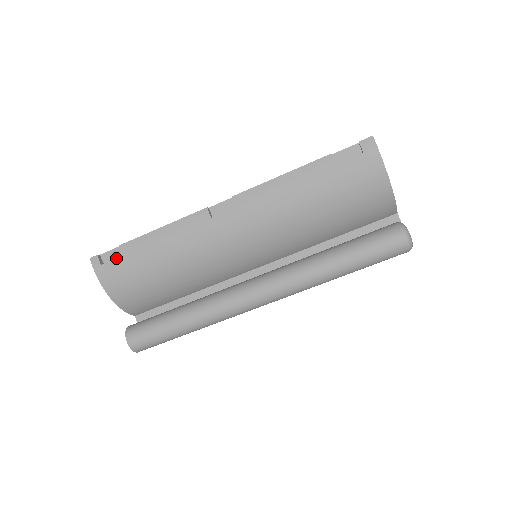
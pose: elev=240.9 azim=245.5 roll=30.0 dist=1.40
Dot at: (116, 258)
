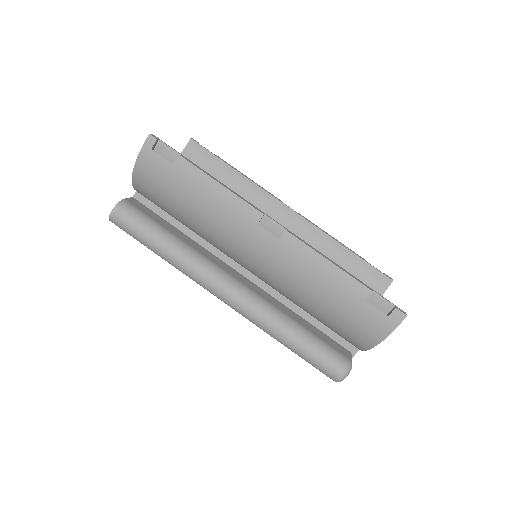
Dot at: (167, 160)
